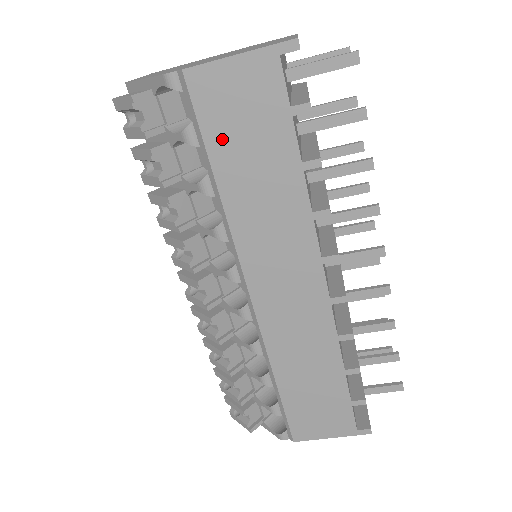
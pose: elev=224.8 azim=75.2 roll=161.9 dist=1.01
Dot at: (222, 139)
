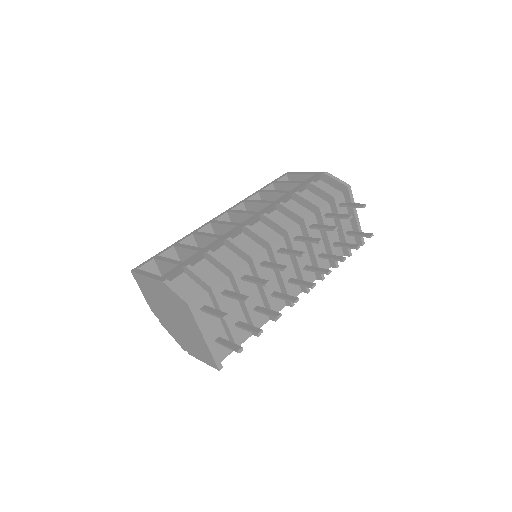
Dot at: occluded
